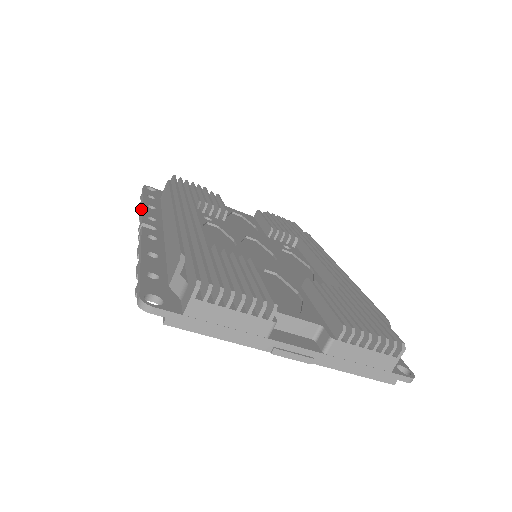
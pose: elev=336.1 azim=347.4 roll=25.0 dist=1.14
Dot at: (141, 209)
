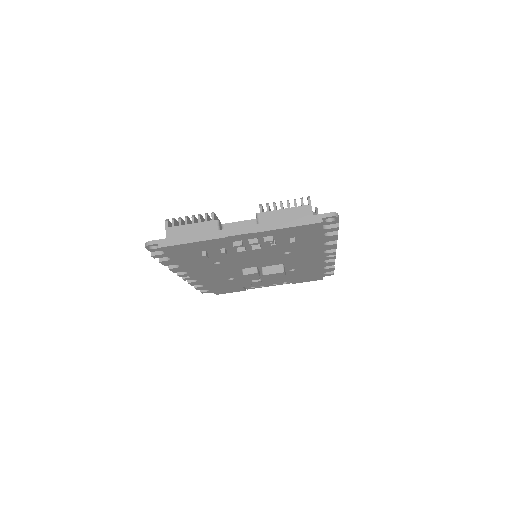
Dot at: occluded
